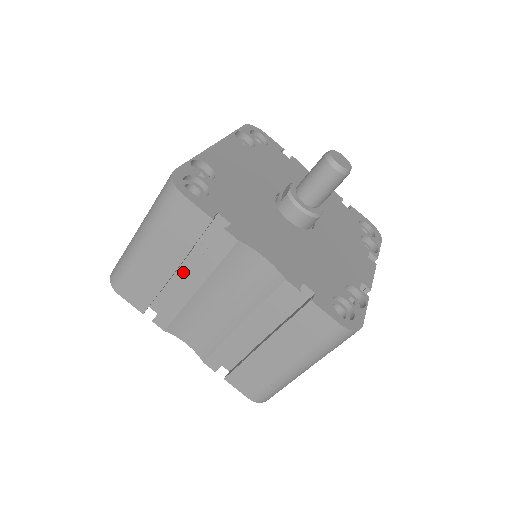
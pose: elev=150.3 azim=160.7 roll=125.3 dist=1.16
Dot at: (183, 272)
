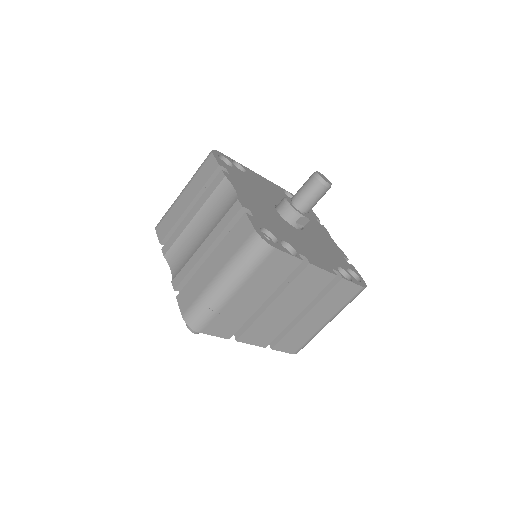
Dot at: occluded
